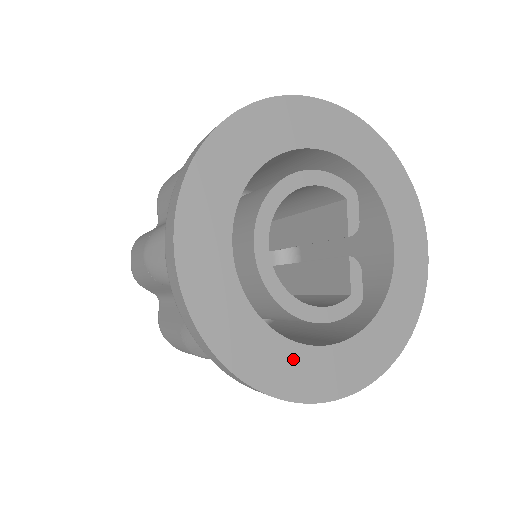
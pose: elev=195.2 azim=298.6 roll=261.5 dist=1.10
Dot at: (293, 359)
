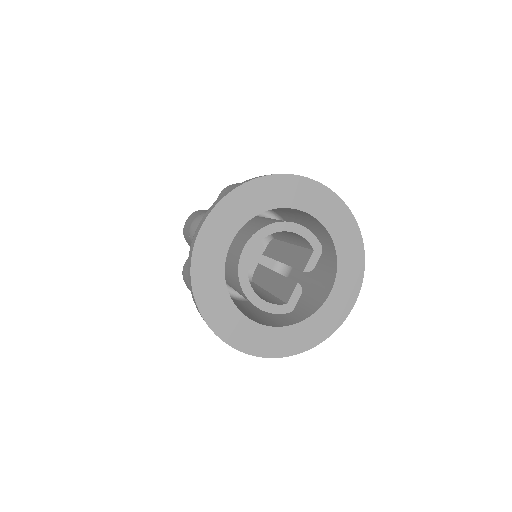
Dot at: (234, 319)
